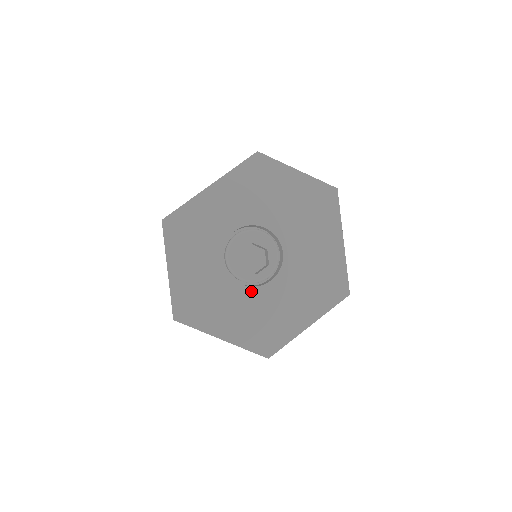
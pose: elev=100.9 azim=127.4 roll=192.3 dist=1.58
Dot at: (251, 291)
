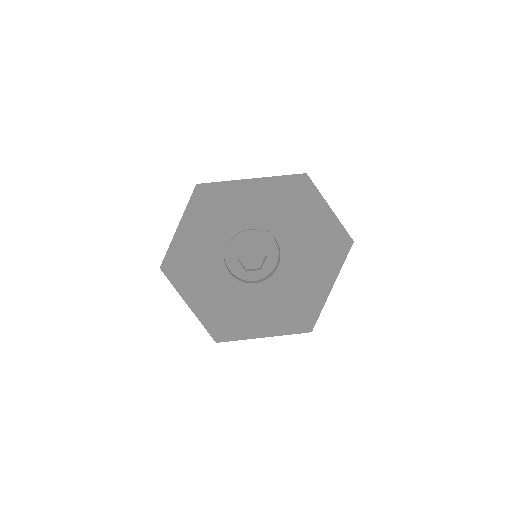
Dot at: (234, 282)
